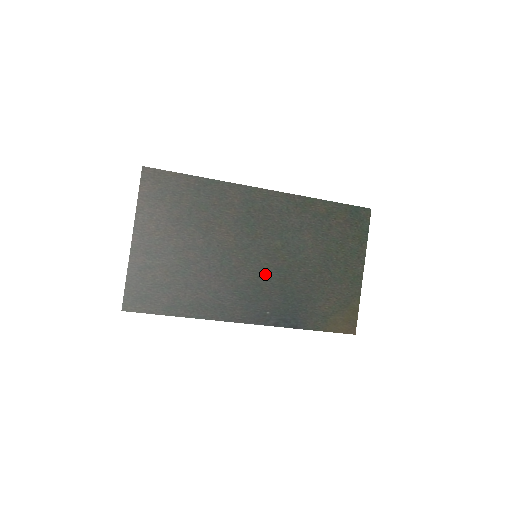
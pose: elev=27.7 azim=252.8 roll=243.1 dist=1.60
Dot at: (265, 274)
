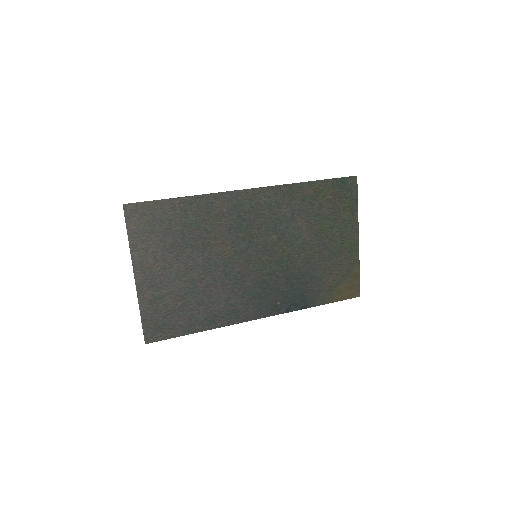
Dot at: (268, 270)
